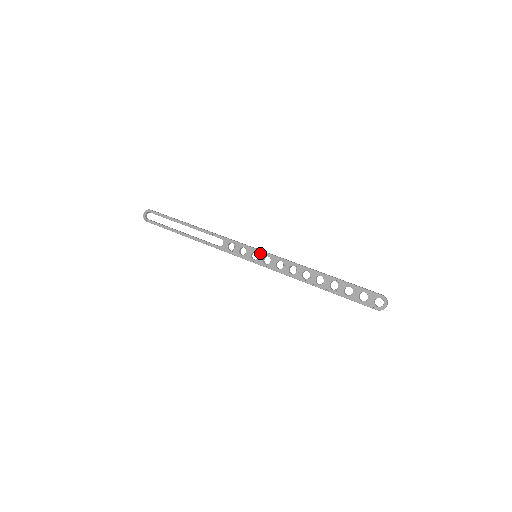
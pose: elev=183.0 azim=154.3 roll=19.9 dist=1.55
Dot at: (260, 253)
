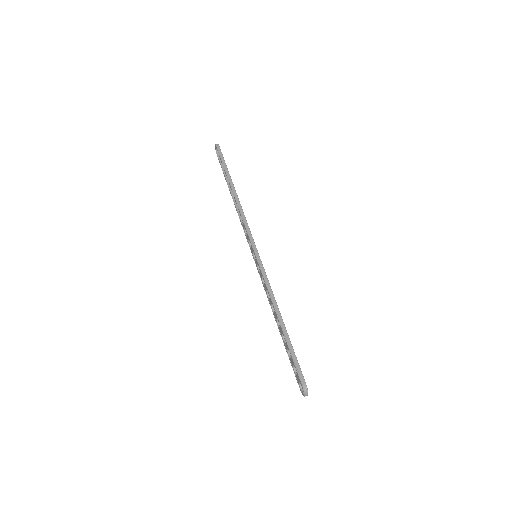
Dot at: (255, 257)
